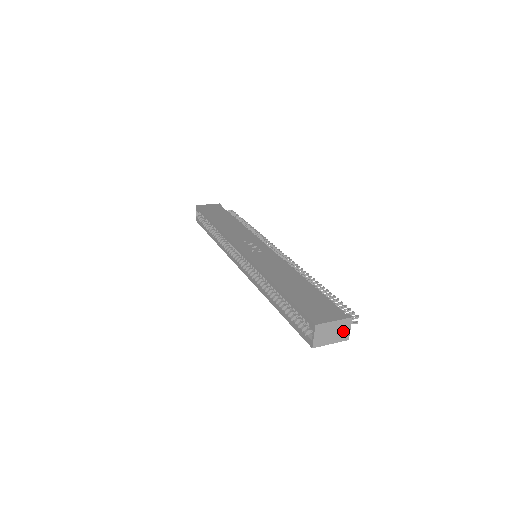
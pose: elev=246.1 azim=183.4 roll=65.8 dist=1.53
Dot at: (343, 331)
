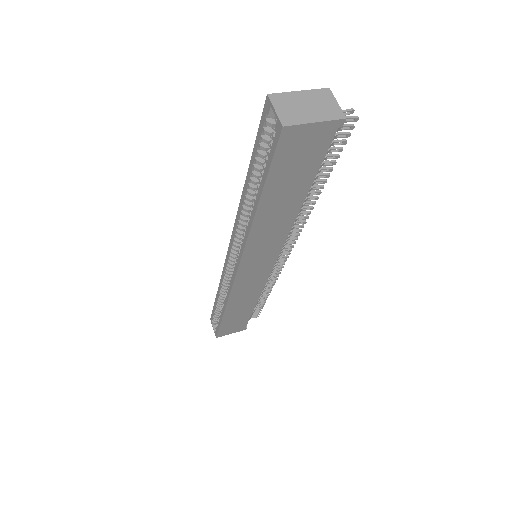
Dot at: (326, 106)
